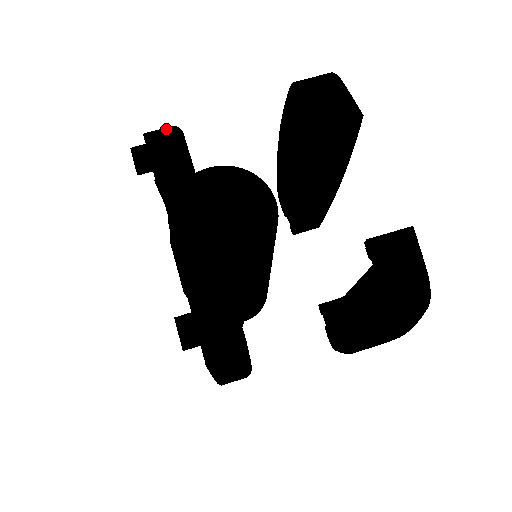
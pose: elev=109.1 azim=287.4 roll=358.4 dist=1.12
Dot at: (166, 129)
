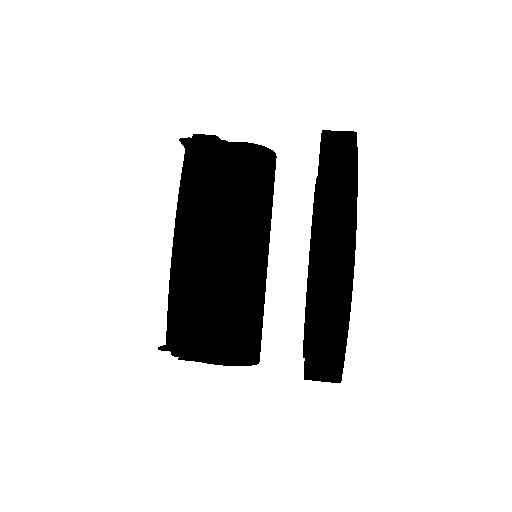
Dot at: occluded
